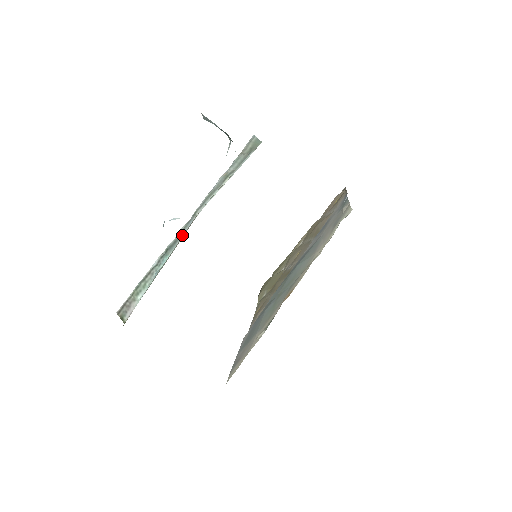
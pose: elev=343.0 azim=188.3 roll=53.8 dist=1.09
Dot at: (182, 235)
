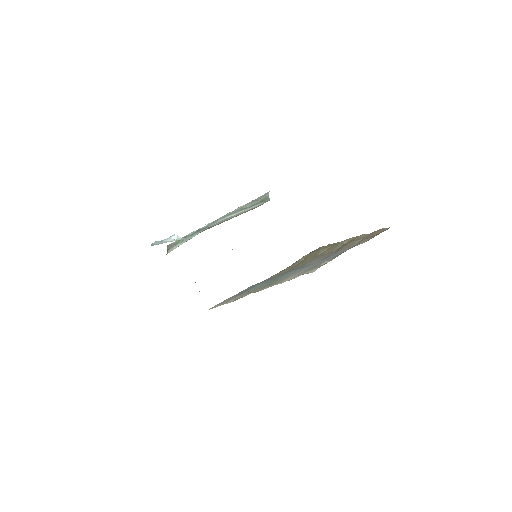
Dot at: (206, 228)
